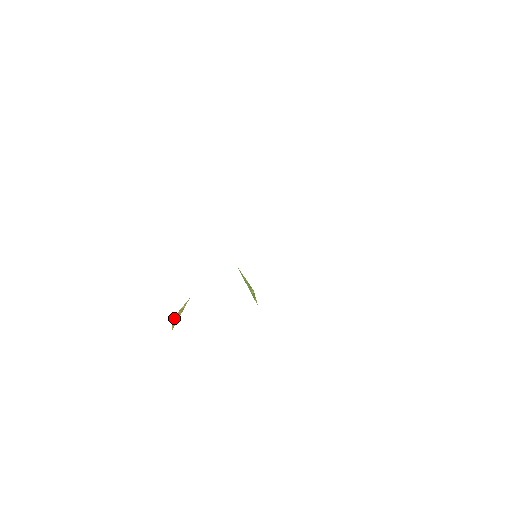
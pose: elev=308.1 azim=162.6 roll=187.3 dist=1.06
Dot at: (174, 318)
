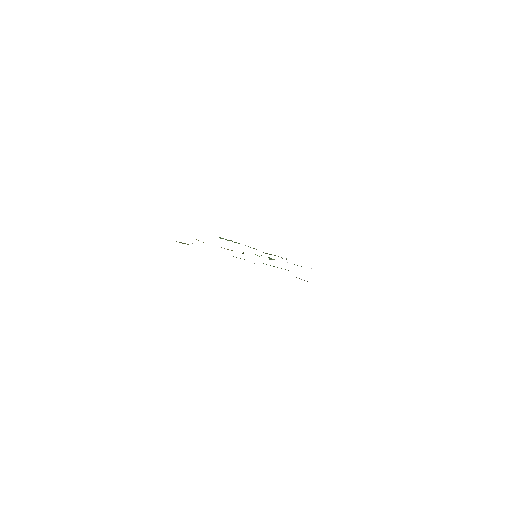
Dot at: occluded
